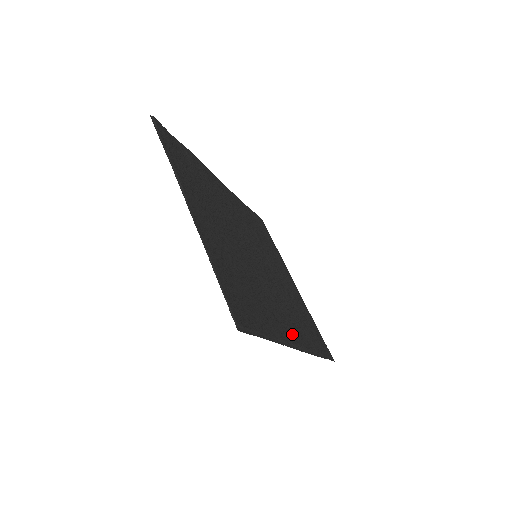
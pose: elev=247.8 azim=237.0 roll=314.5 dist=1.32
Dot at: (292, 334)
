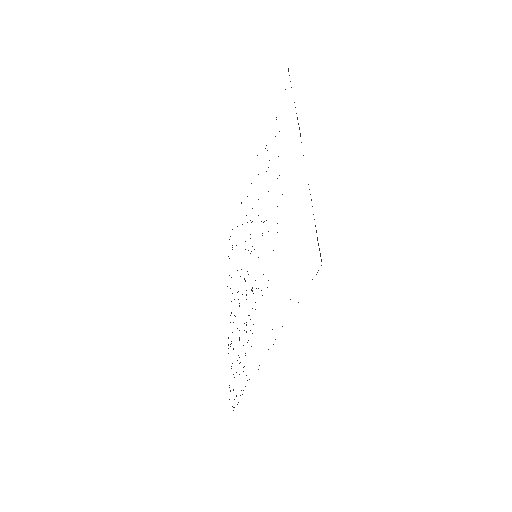
Dot at: occluded
